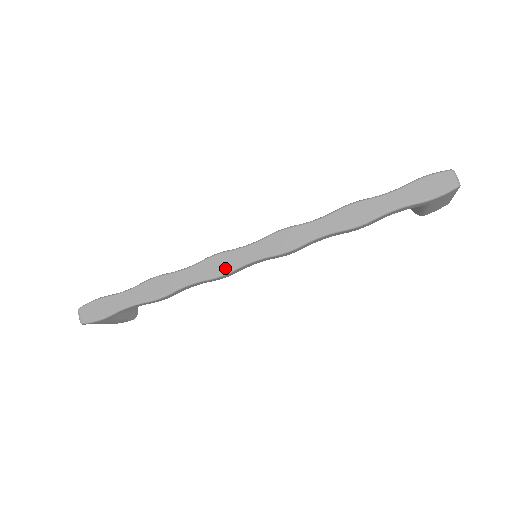
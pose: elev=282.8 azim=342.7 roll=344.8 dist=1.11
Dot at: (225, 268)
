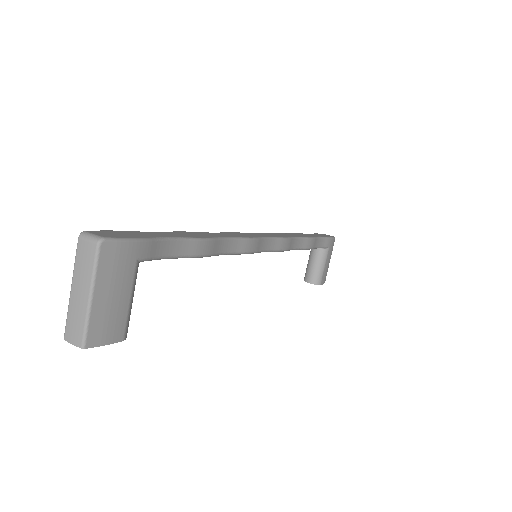
Dot at: (250, 236)
